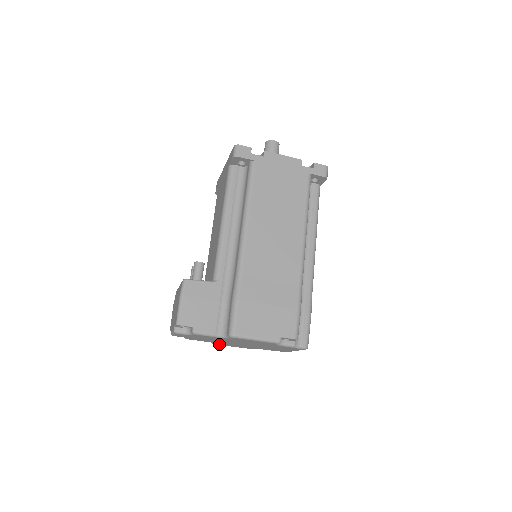
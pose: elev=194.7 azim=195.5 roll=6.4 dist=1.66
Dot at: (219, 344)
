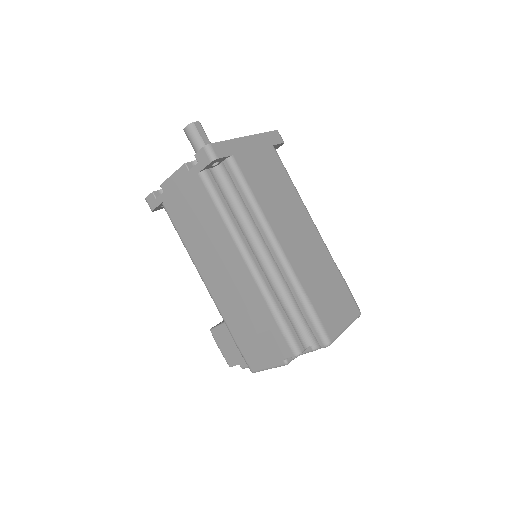
Dot at: occluded
